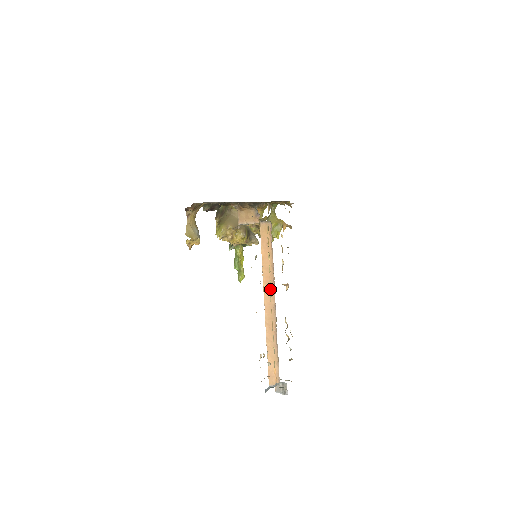
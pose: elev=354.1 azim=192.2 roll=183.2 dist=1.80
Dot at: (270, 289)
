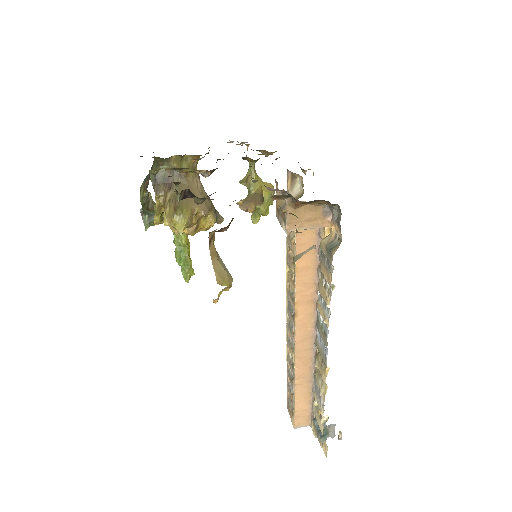
Dot at: (307, 312)
